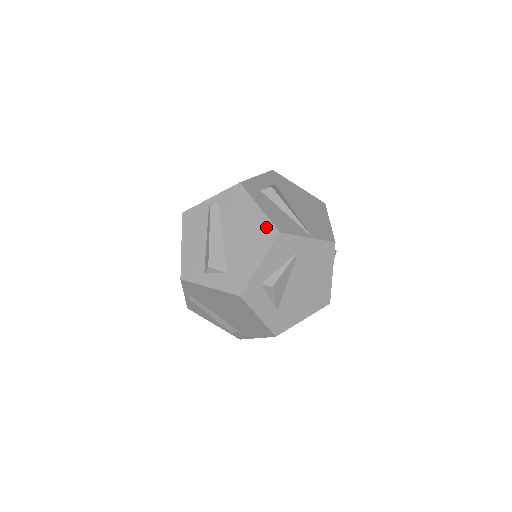
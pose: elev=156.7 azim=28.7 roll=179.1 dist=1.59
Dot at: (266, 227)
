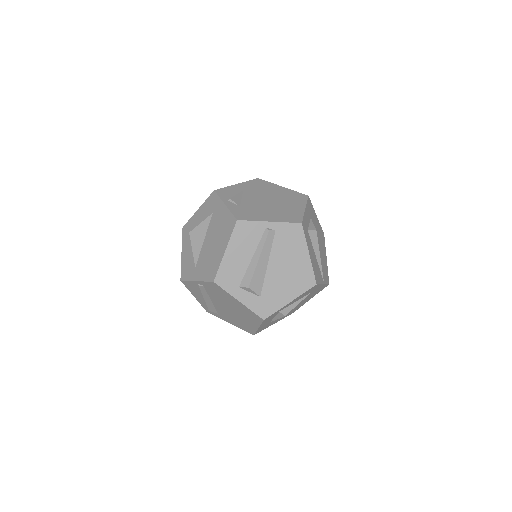
Dot at: (308, 275)
